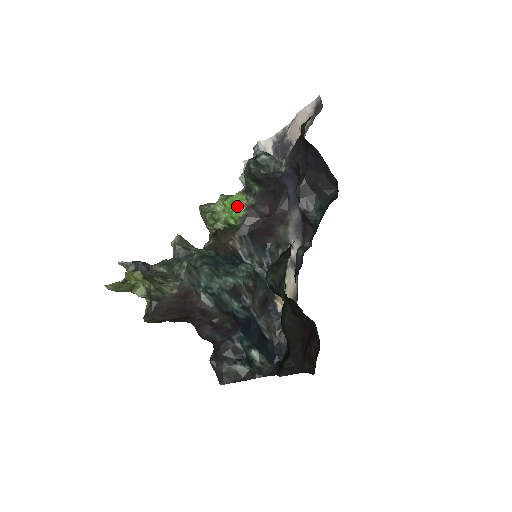
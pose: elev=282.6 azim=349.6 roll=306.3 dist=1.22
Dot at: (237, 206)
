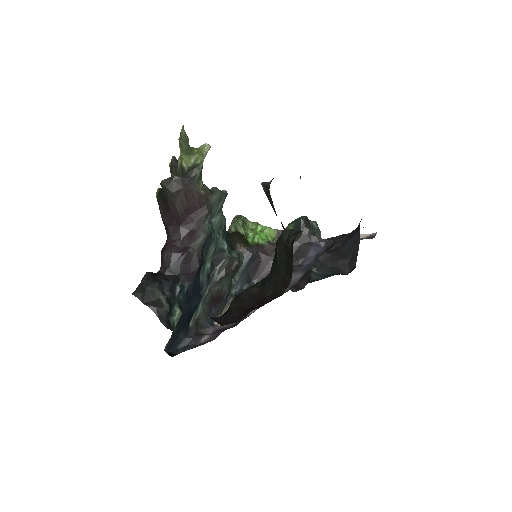
Dot at: (264, 235)
